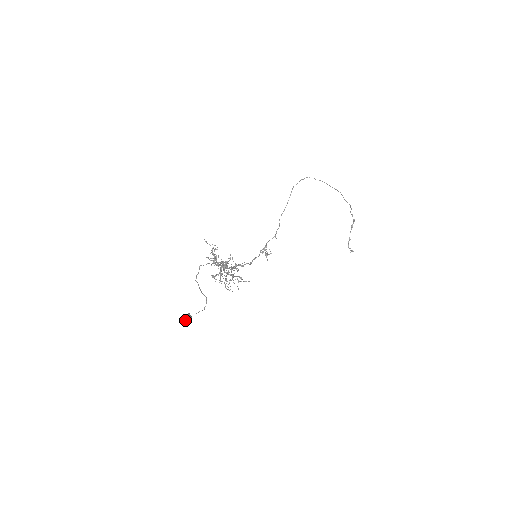
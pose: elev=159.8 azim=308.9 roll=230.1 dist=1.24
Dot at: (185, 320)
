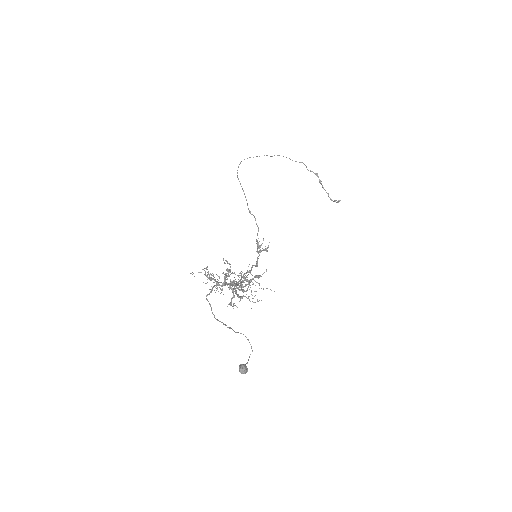
Dot at: occluded
